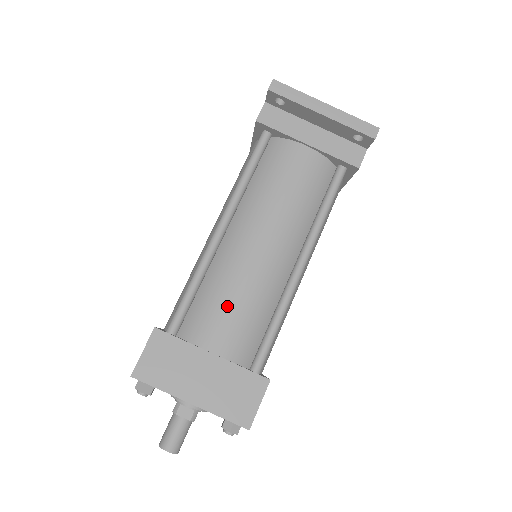
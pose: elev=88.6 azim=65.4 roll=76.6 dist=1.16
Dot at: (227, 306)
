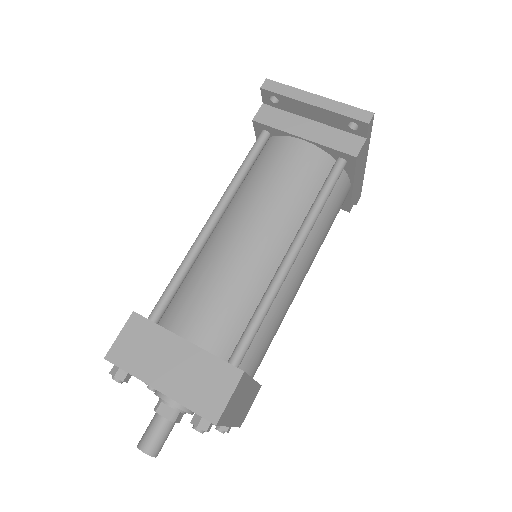
Dot at: (207, 293)
